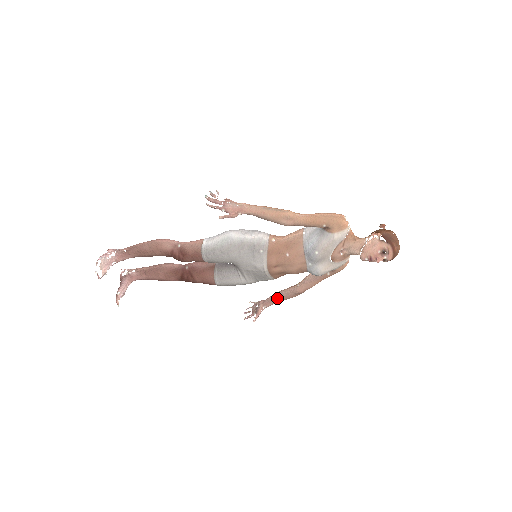
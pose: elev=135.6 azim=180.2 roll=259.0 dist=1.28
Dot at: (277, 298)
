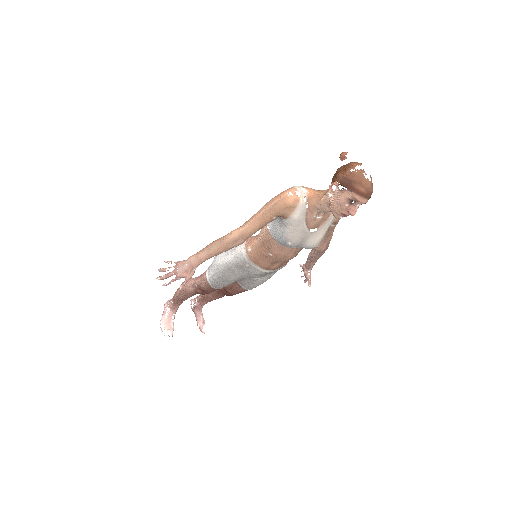
Dot at: (312, 260)
